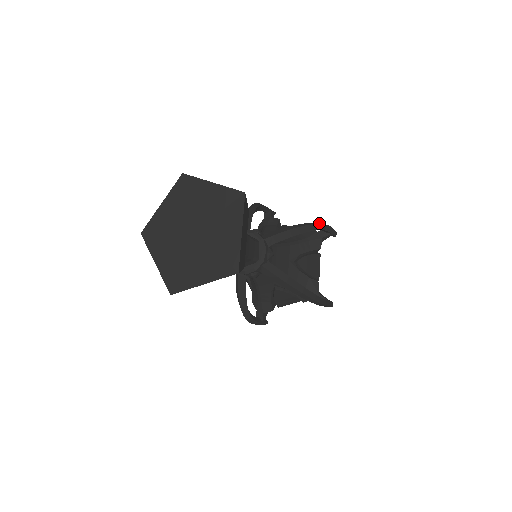
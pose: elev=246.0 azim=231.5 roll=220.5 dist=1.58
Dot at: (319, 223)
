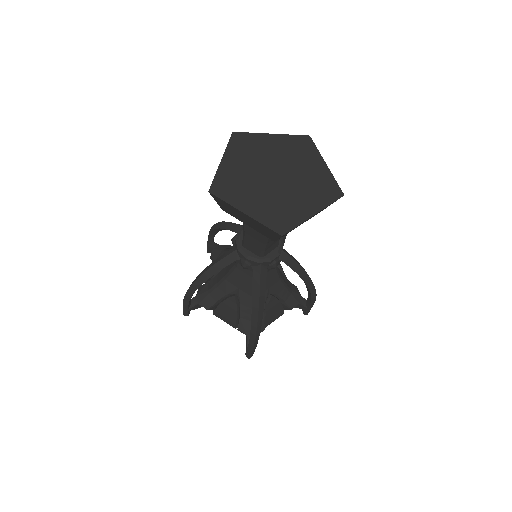
Dot at: occluded
